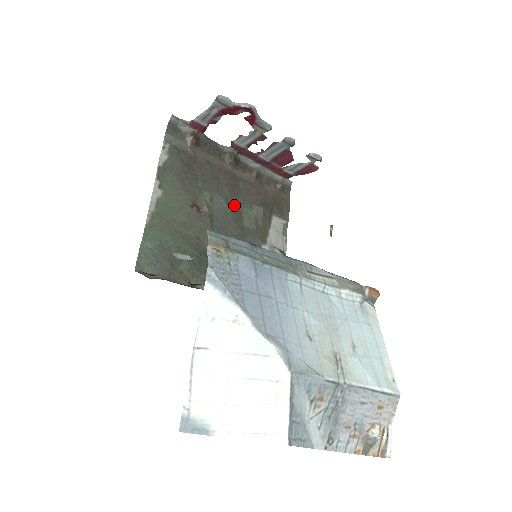
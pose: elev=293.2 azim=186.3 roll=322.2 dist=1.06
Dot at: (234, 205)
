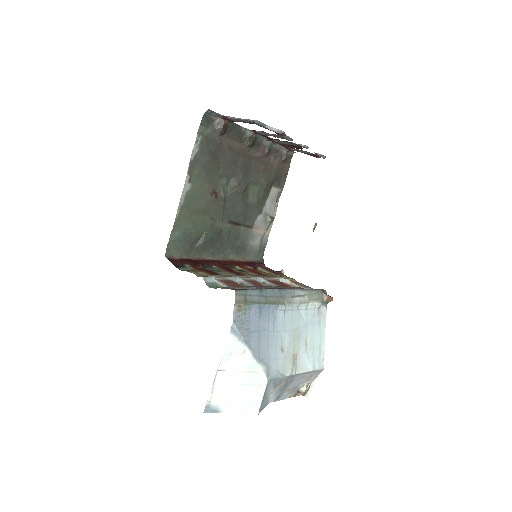
Dot at: (244, 186)
